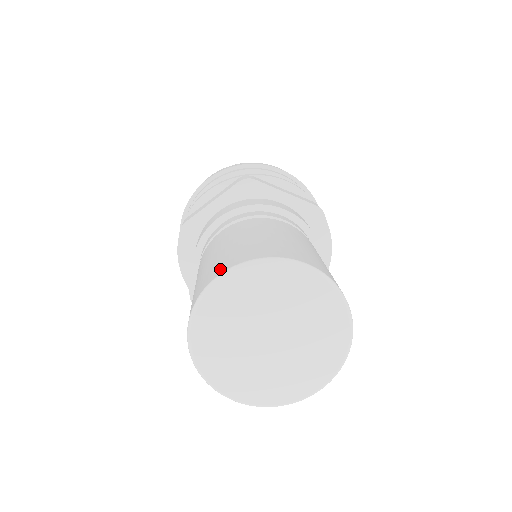
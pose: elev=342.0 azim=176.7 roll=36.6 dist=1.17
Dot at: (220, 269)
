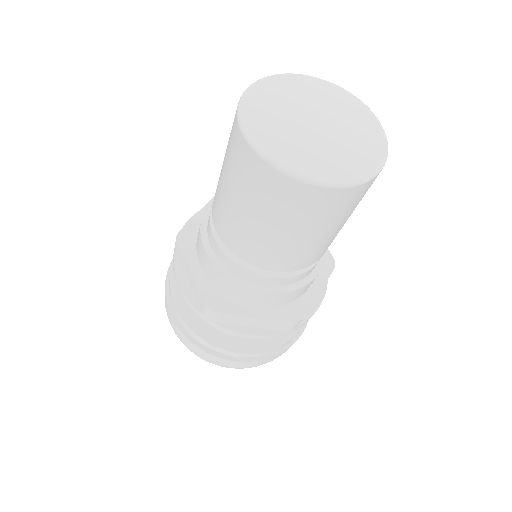
Dot at: occluded
